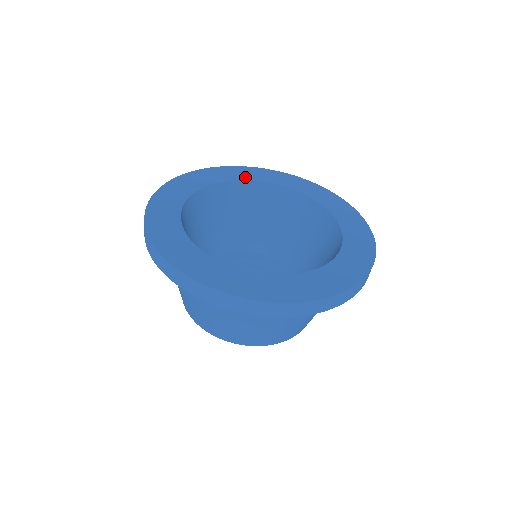
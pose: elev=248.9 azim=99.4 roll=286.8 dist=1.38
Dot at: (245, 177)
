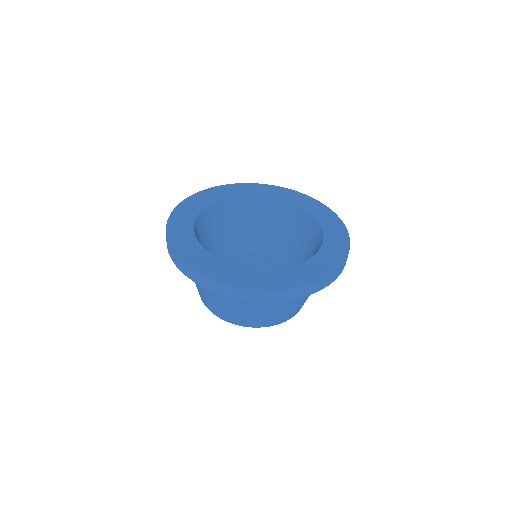
Dot at: (243, 192)
